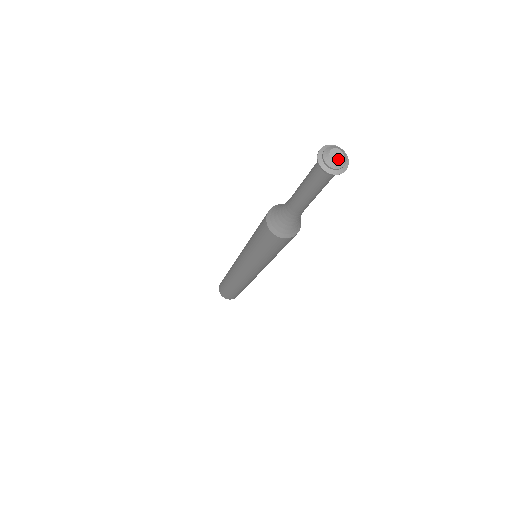
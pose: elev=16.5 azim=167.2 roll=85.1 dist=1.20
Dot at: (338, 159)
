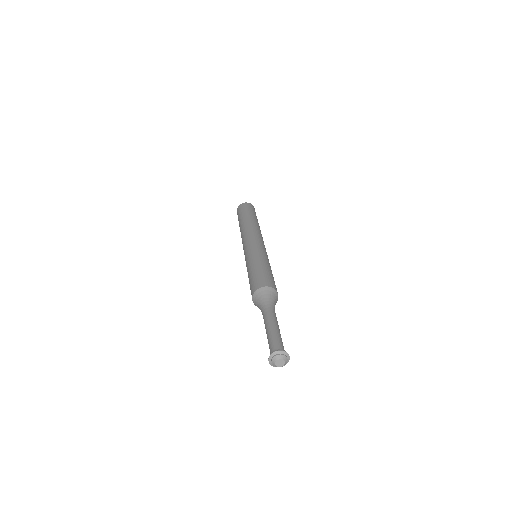
Dot at: (281, 365)
